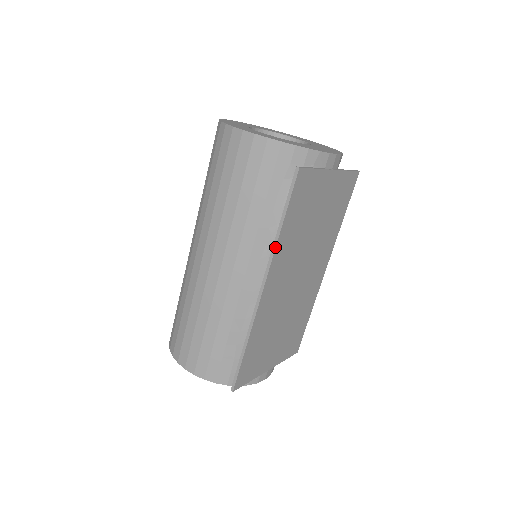
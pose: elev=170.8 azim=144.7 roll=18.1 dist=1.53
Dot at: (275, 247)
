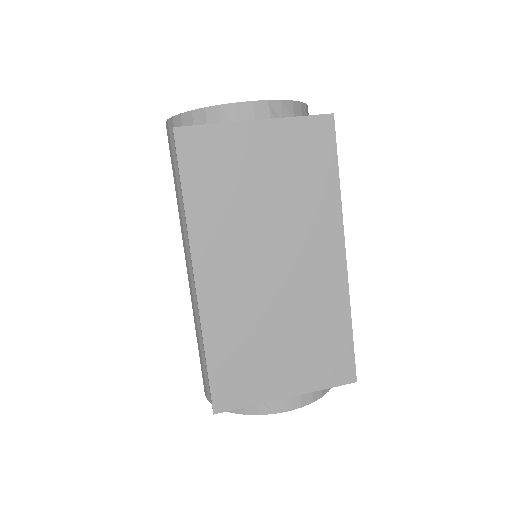
Dot at: (186, 224)
